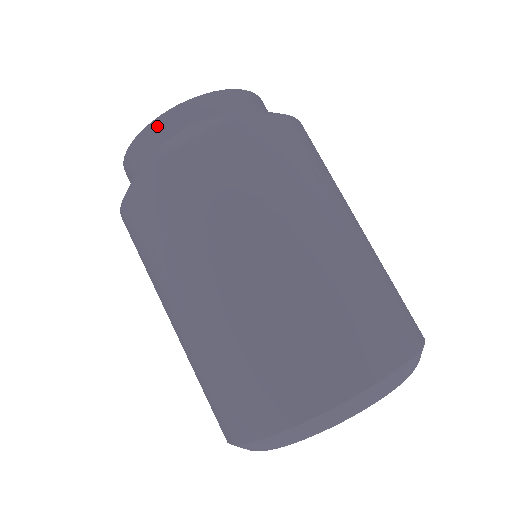
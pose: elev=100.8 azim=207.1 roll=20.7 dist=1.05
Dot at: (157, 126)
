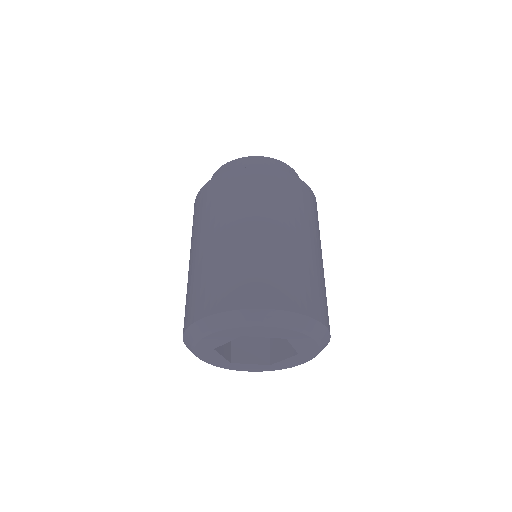
Dot at: (228, 165)
